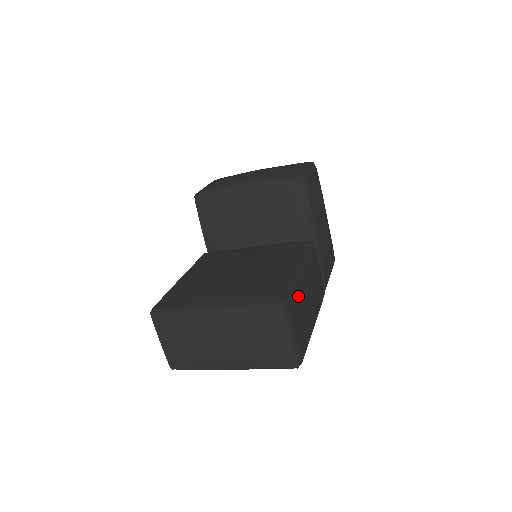
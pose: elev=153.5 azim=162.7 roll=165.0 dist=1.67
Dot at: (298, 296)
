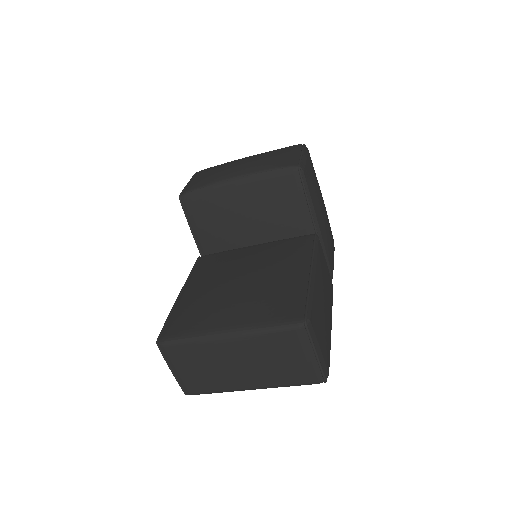
Dot at: (317, 306)
